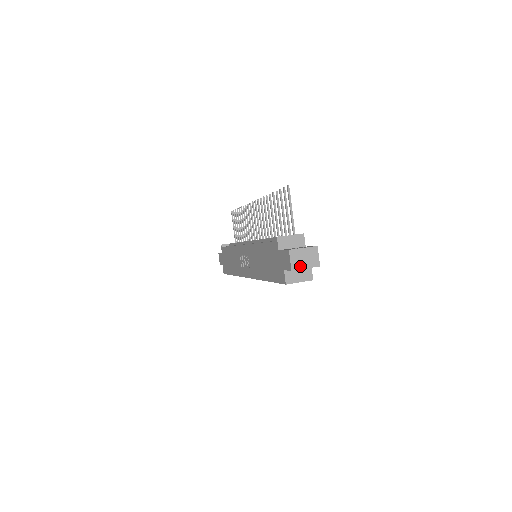
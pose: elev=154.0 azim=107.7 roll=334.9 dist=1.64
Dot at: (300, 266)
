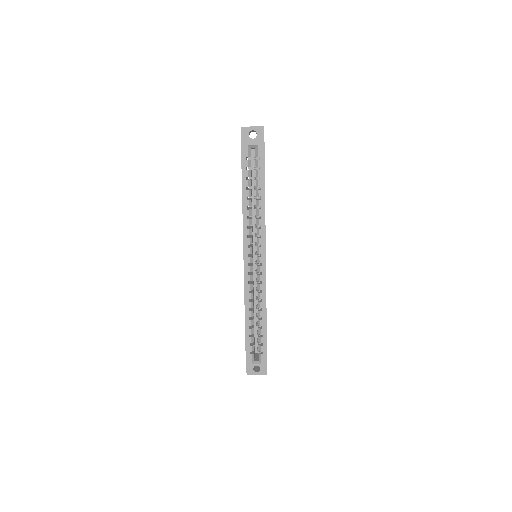
Dot at: (248, 127)
